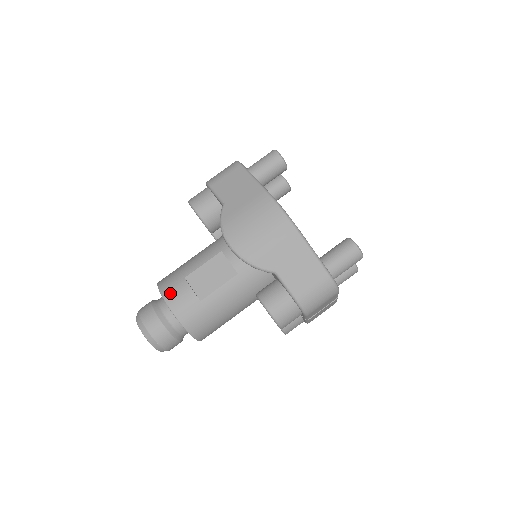
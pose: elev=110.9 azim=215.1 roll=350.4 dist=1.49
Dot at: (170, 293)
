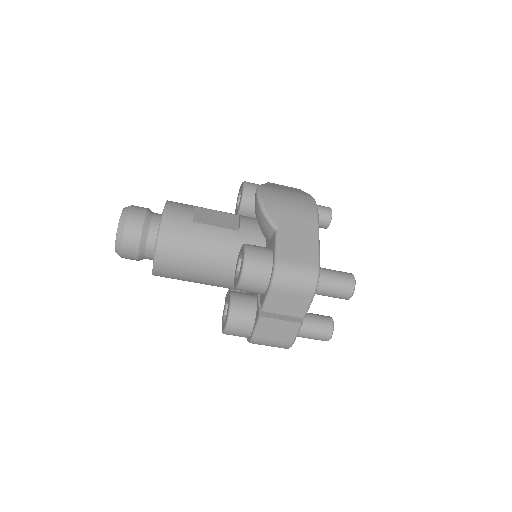
Dot at: (175, 203)
